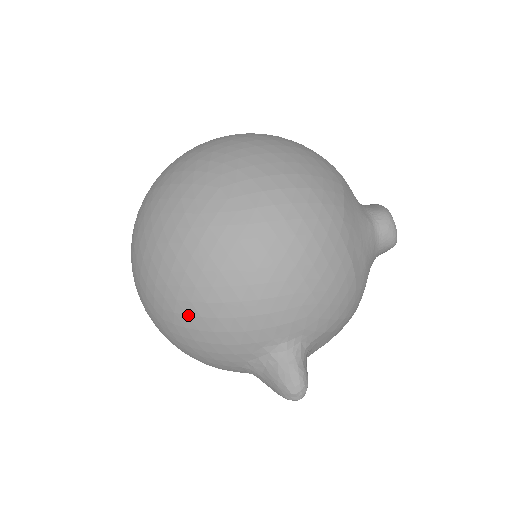
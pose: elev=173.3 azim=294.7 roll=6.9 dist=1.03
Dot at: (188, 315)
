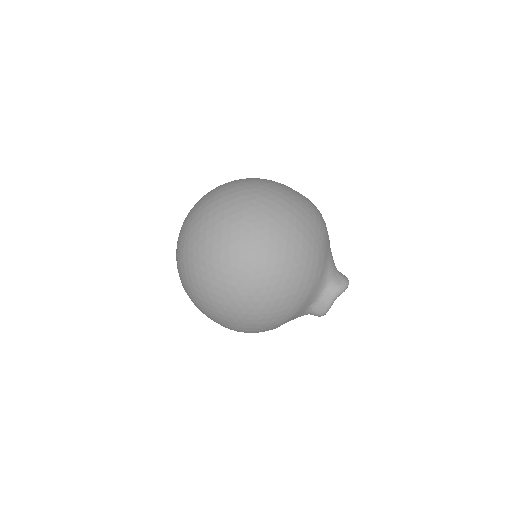
Dot at: occluded
